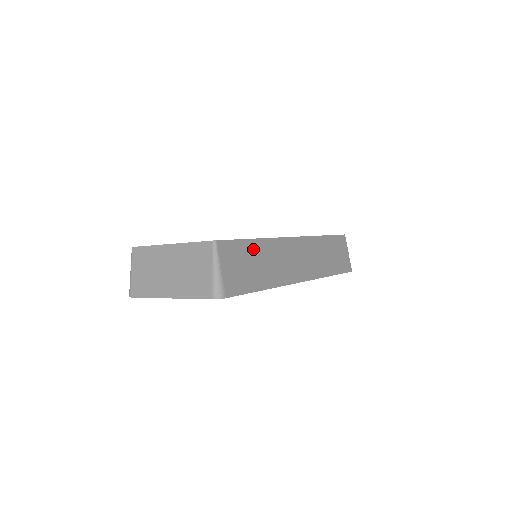
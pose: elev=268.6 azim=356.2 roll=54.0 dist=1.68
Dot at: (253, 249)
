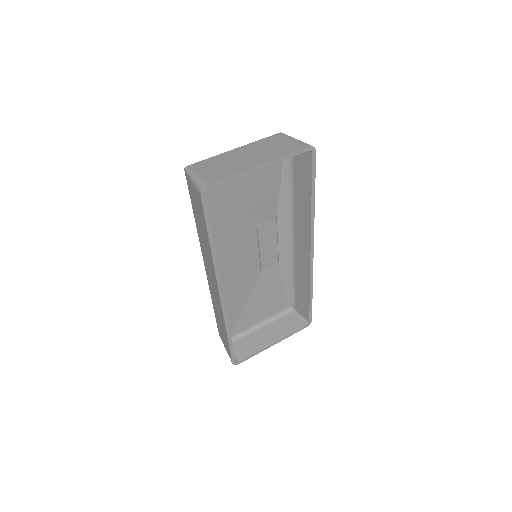
Dot at: occluded
